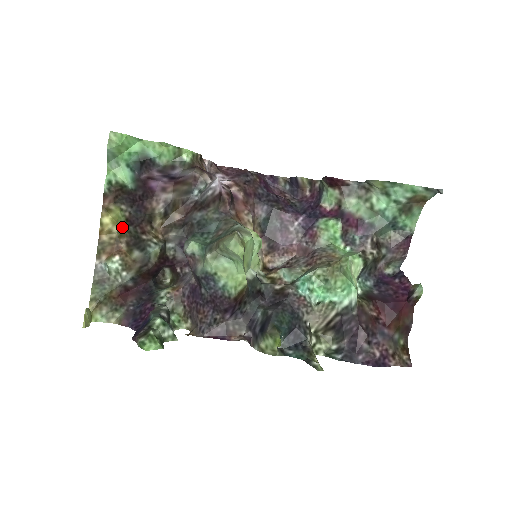
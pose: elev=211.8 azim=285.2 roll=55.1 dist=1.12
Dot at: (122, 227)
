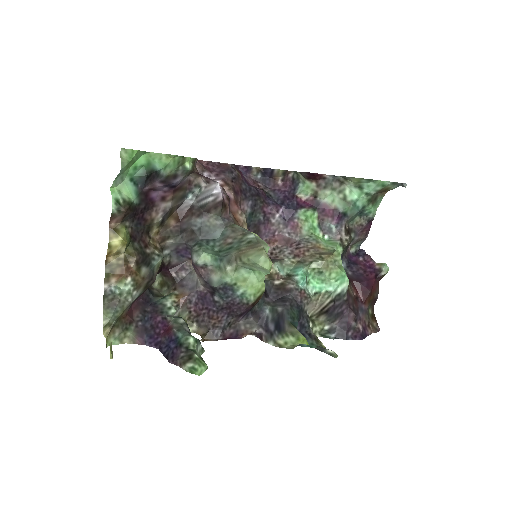
Dot at: (128, 245)
